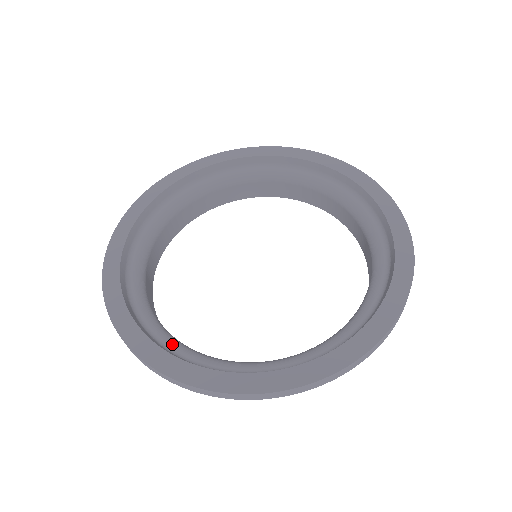
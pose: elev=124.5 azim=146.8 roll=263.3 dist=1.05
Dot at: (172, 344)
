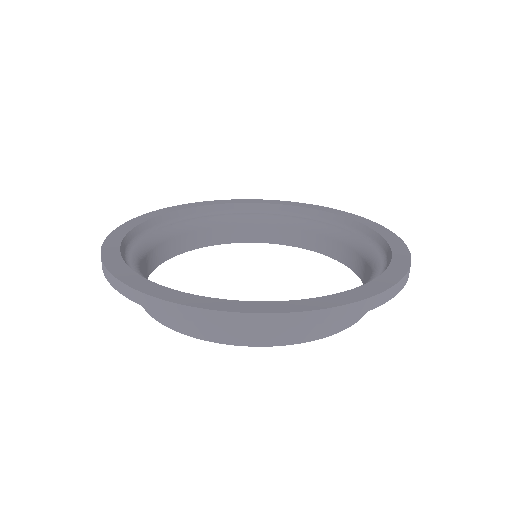
Dot at: occluded
